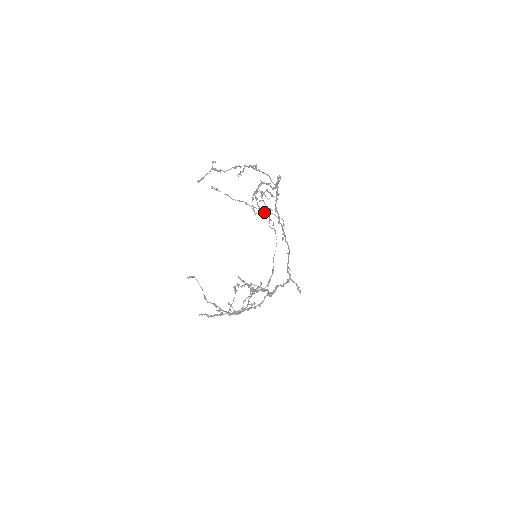
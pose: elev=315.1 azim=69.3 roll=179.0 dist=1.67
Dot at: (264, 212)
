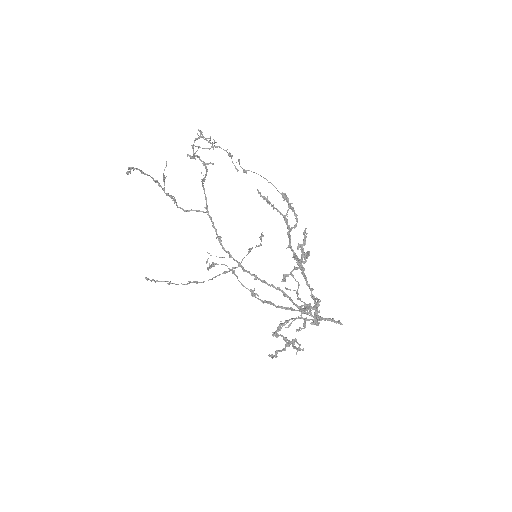
Dot at: (217, 147)
